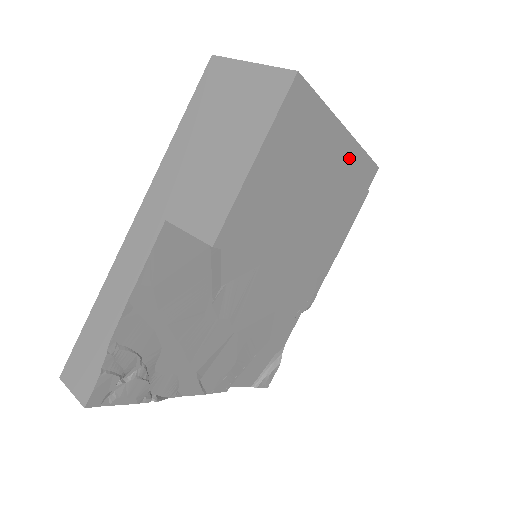
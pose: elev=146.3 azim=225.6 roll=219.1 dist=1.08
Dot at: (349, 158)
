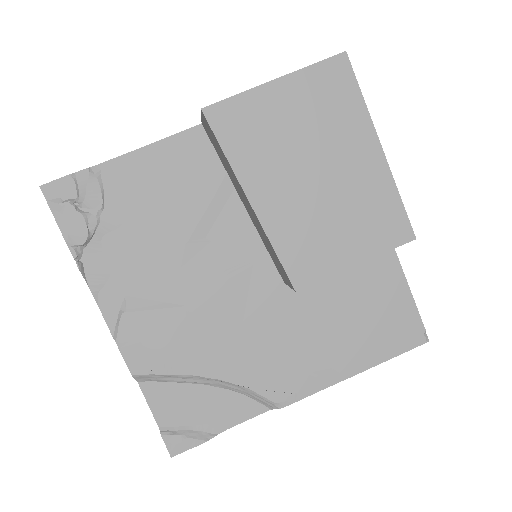
Dot at: (376, 182)
